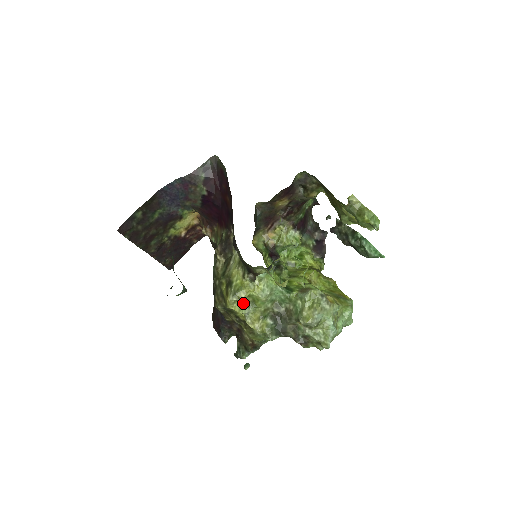
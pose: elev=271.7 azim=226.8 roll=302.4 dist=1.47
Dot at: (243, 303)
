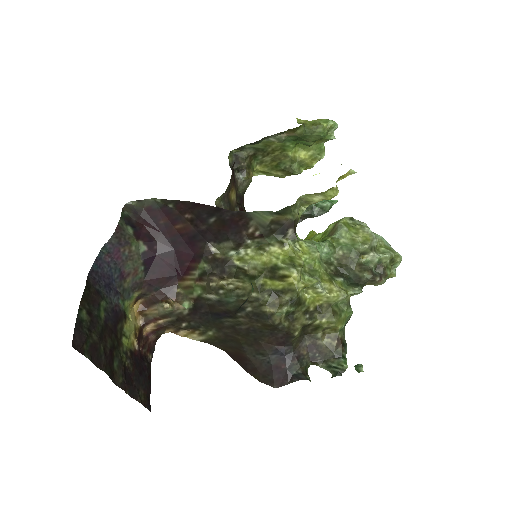
Dot at: (305, 275)
